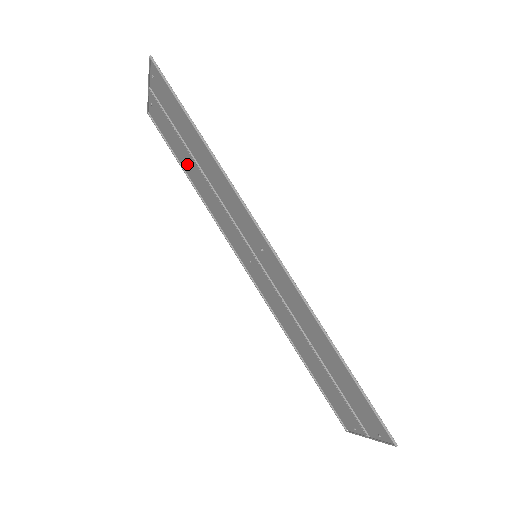
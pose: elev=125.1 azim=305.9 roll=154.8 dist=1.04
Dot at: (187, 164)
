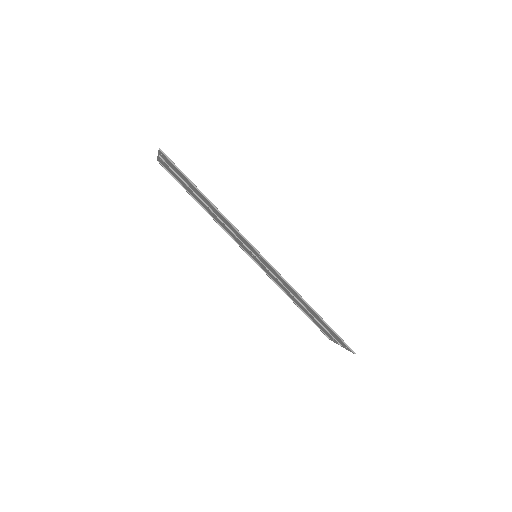
Dot at: (196, 197)
